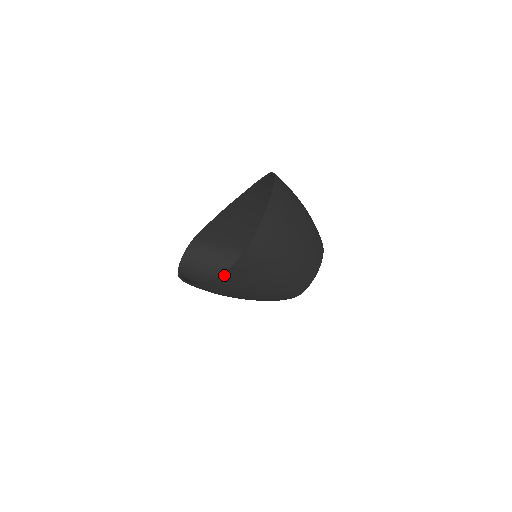
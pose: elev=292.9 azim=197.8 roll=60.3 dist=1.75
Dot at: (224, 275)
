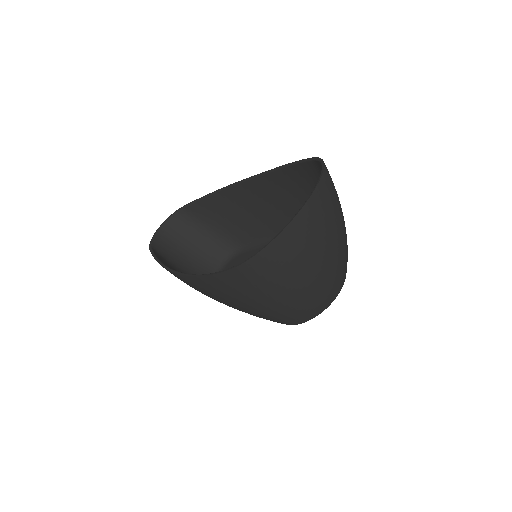
Dot at: (213, 275)
